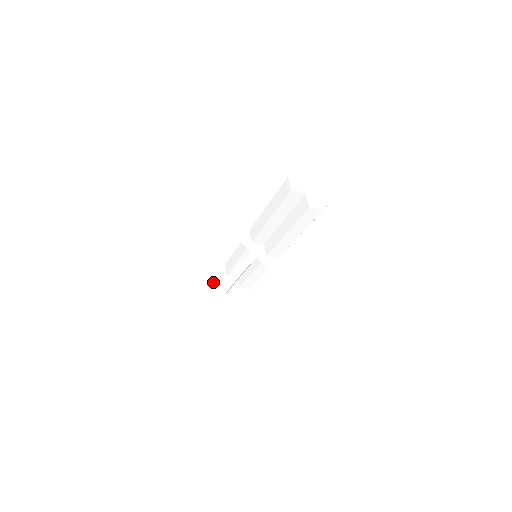
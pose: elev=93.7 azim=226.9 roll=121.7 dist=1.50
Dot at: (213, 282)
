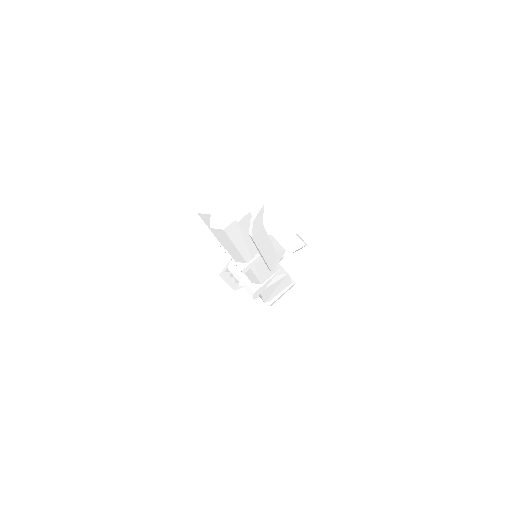
Dot at: occluded
